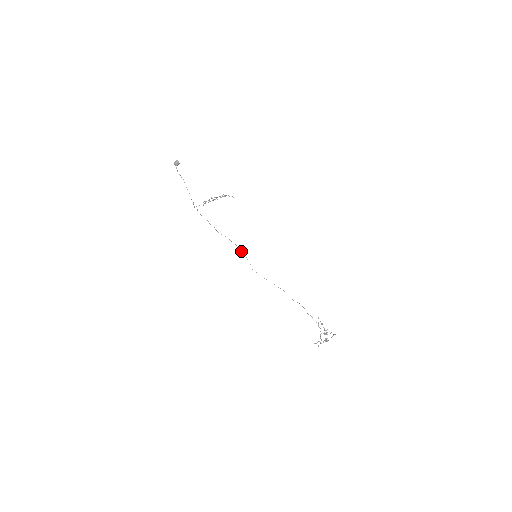
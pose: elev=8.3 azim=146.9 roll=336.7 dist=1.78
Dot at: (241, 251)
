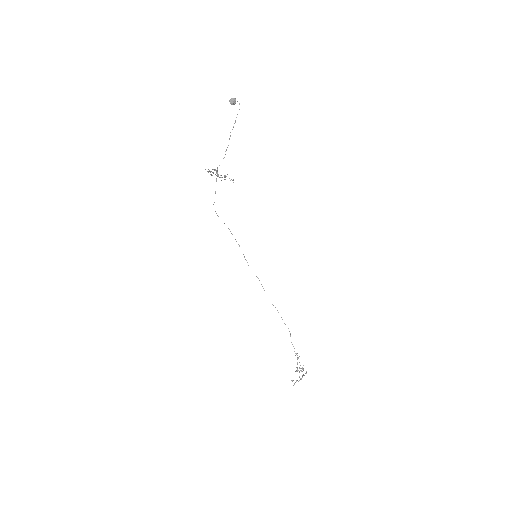
Dot at: (239, 245)
